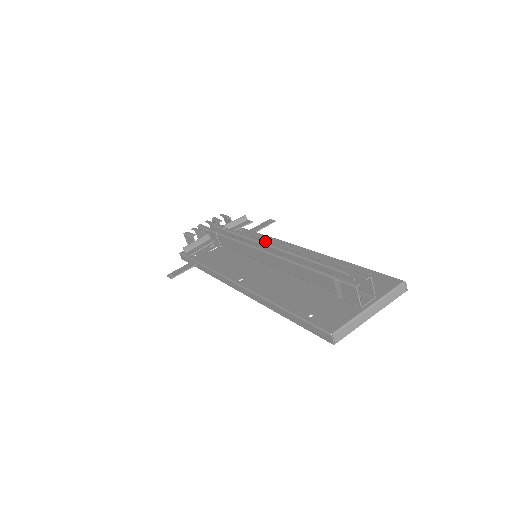
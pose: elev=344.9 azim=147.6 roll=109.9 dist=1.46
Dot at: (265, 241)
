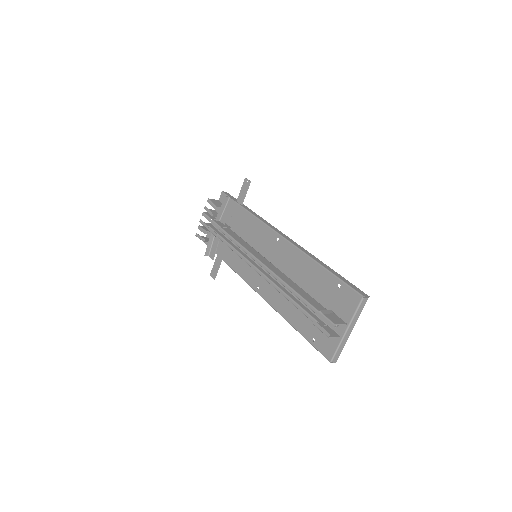
Dot at: (254, 226)
